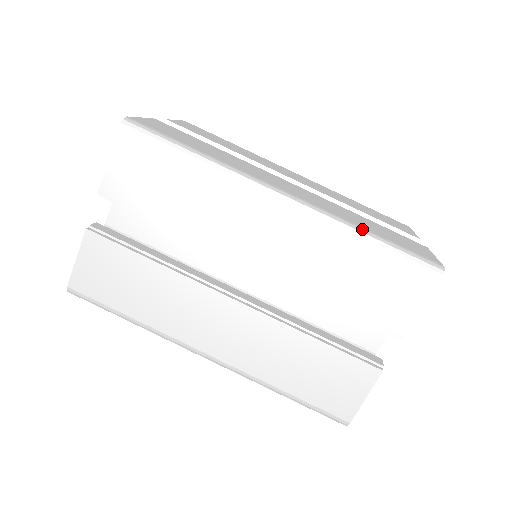
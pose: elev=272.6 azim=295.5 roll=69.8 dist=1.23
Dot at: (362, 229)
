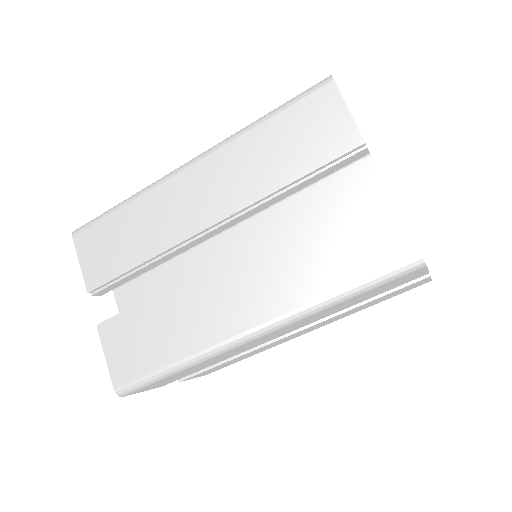
Dot at: (329, 300)
